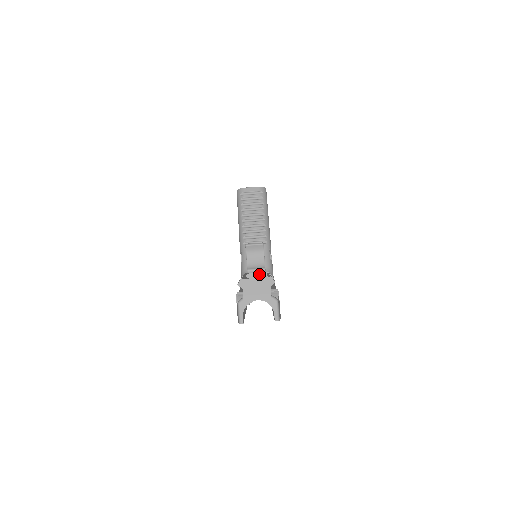
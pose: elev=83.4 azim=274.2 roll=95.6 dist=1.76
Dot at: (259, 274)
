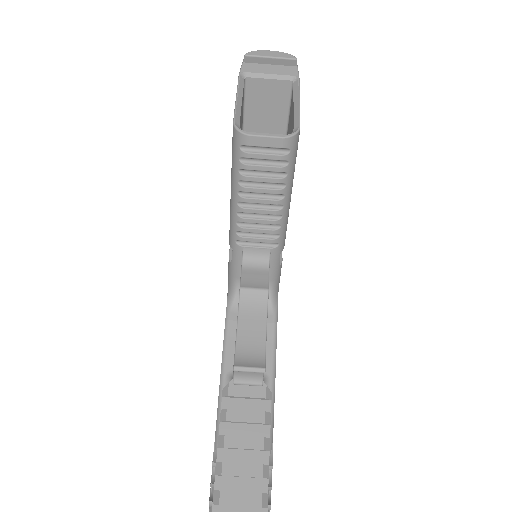
Dot at: (248, 448)
